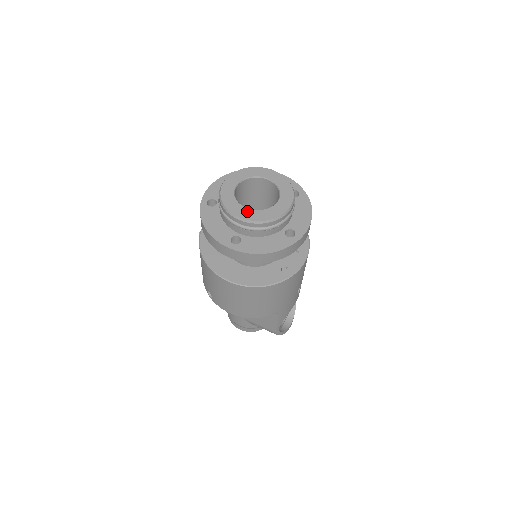
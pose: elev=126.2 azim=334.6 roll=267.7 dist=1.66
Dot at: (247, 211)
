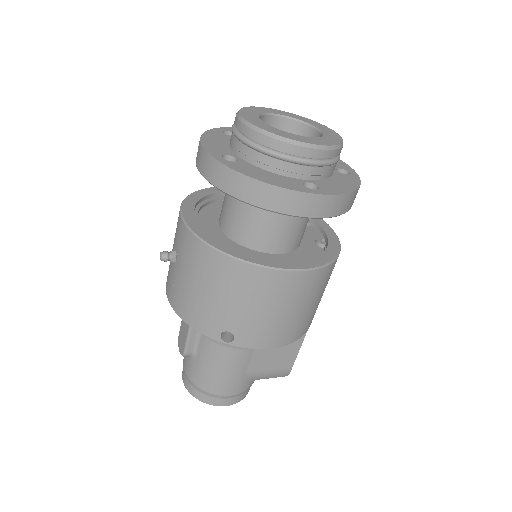
Dot at: (311, 139)
